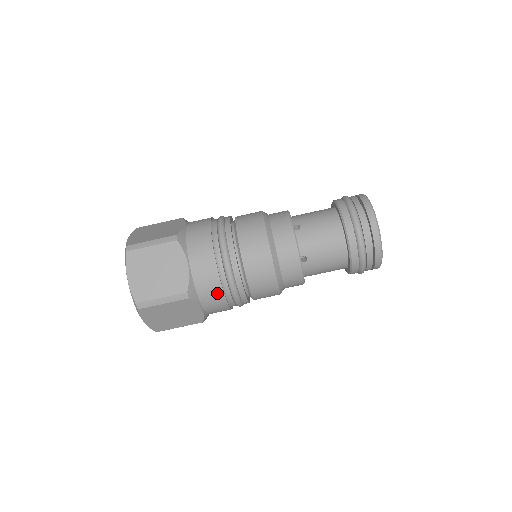
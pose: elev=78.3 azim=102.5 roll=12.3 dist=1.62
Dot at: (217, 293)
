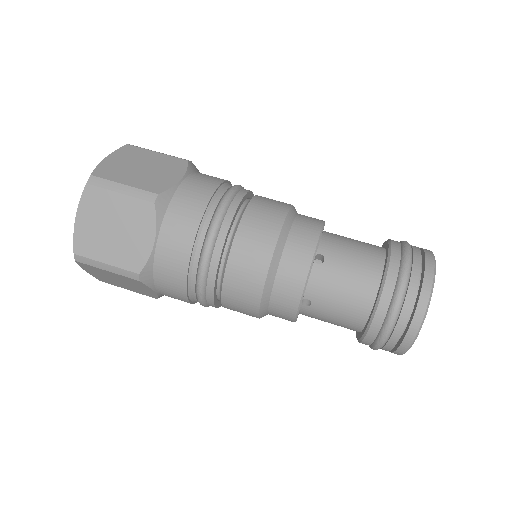
Dot at: (178, 289)
